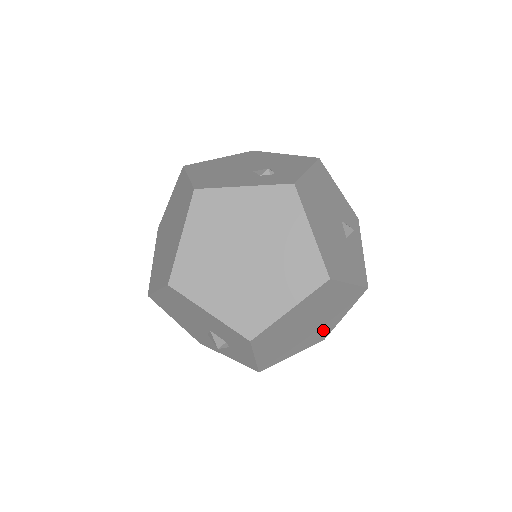
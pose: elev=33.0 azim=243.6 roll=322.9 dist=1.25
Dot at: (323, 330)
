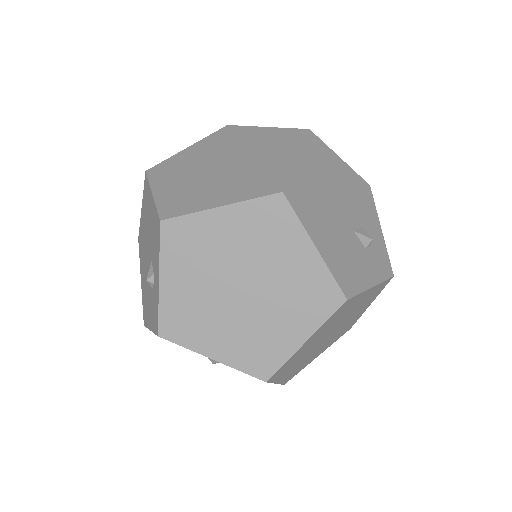
Dot at: occluded
